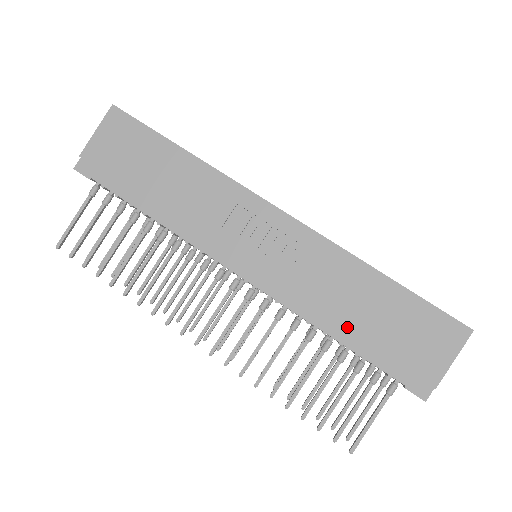
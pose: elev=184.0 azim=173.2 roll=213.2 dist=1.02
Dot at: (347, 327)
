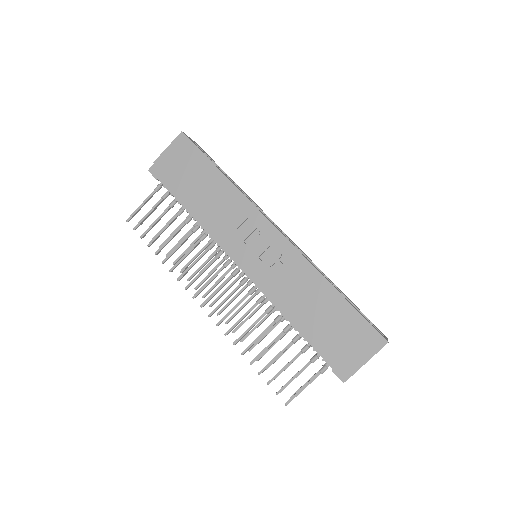
Dot at: (302, 319)
